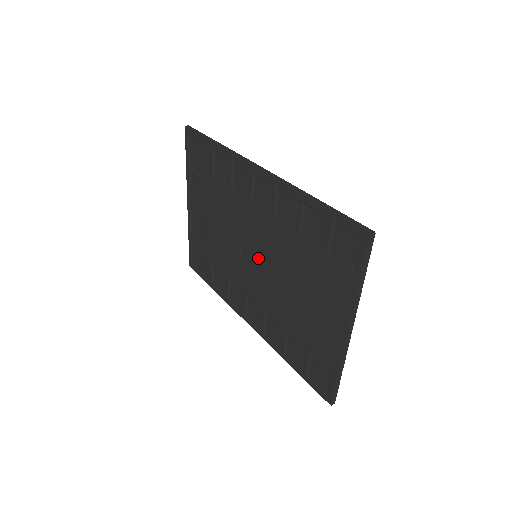
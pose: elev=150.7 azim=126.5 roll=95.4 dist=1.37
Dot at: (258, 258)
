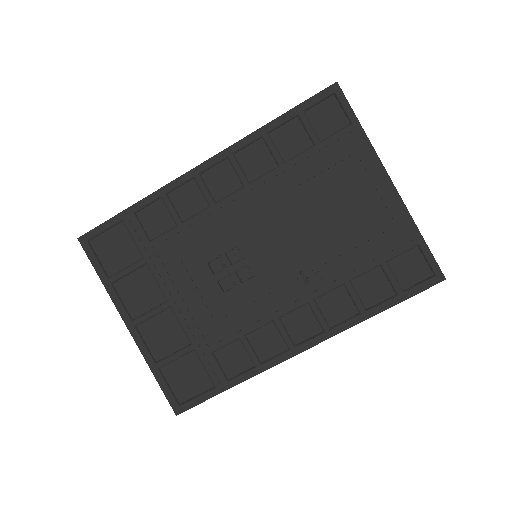
Dot at: (261, 249)
